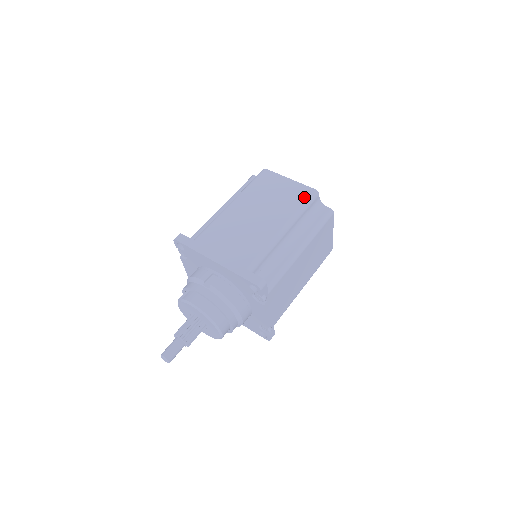
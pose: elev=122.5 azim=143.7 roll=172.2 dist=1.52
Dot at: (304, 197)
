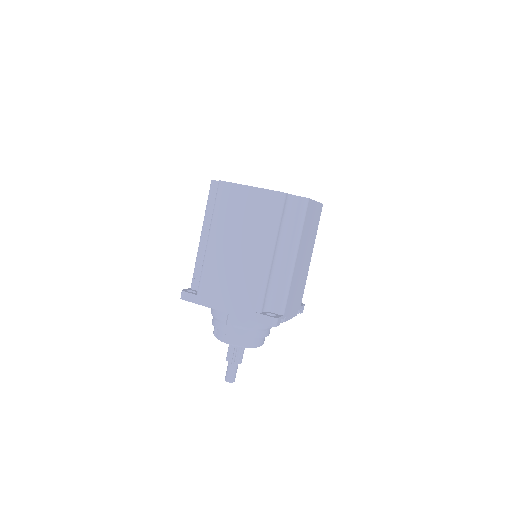
Dot at: (273, 207)
